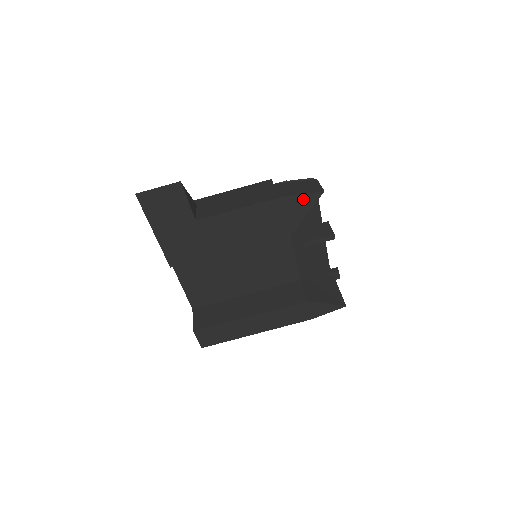
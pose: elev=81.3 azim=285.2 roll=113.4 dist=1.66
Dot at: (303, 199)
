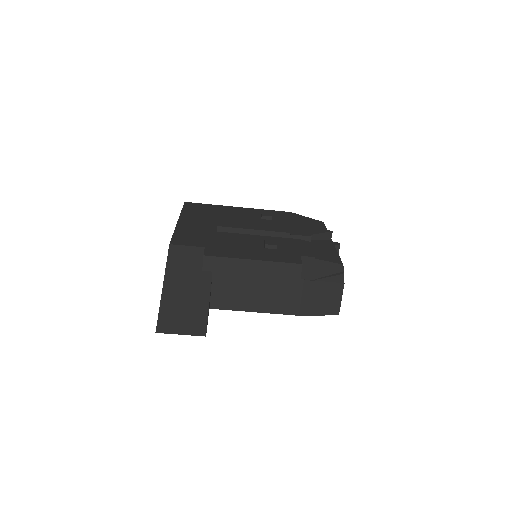
Dot at: occluded
